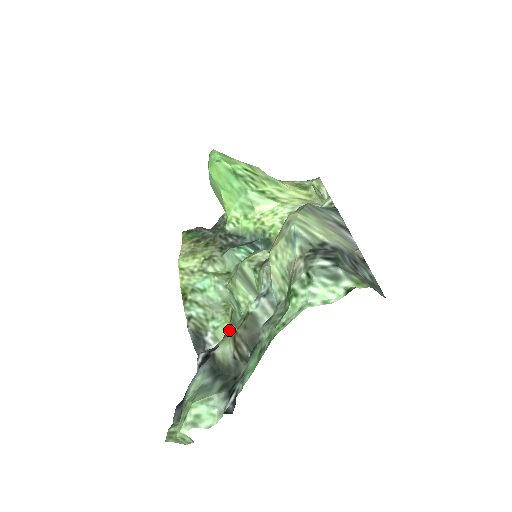
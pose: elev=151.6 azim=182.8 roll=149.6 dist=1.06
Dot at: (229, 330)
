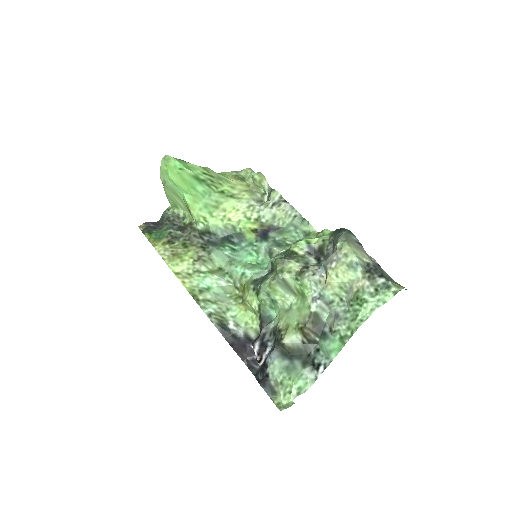
Dot at: (264, 319)
